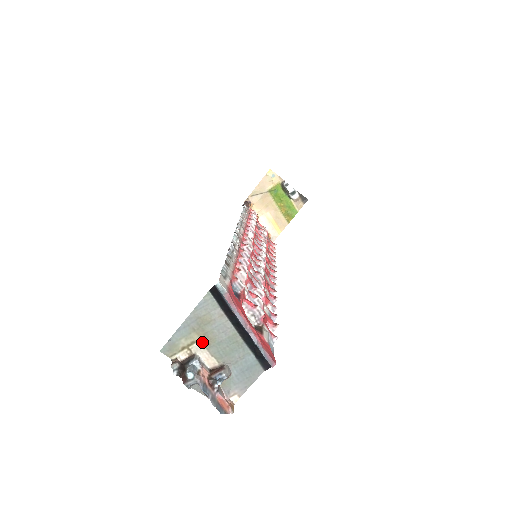
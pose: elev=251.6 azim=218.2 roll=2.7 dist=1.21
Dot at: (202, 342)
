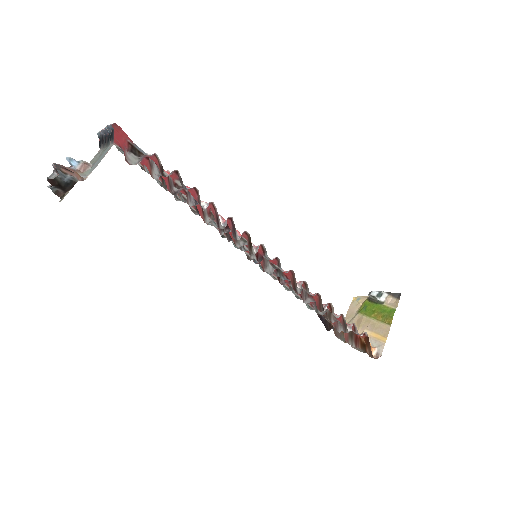
Dot at: occluded
